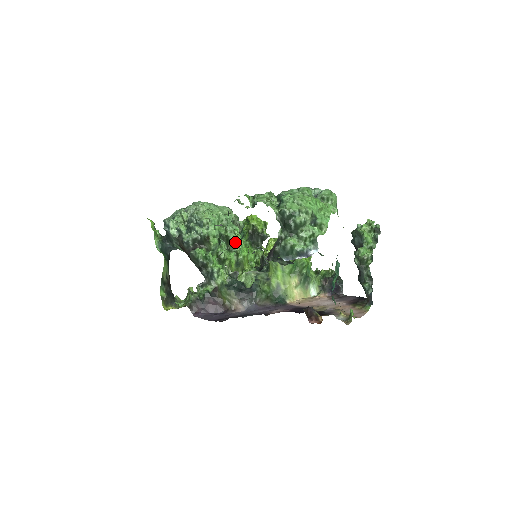
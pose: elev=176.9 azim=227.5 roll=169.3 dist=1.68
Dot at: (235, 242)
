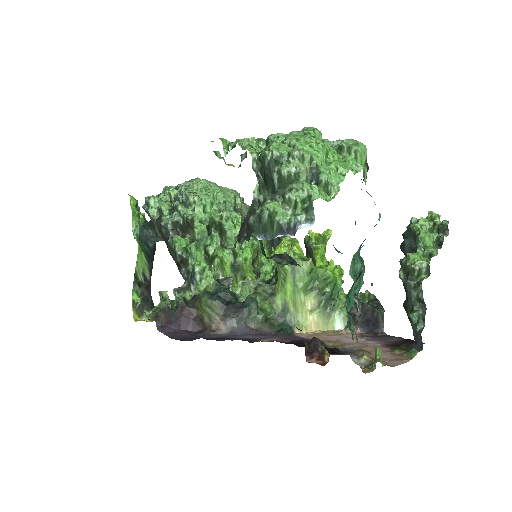
Dot at: (231, 234)
